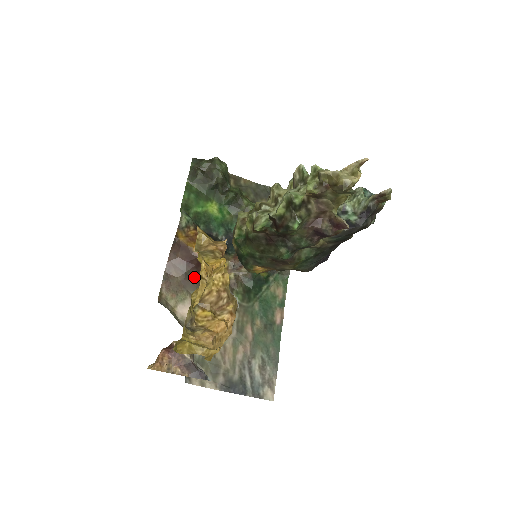
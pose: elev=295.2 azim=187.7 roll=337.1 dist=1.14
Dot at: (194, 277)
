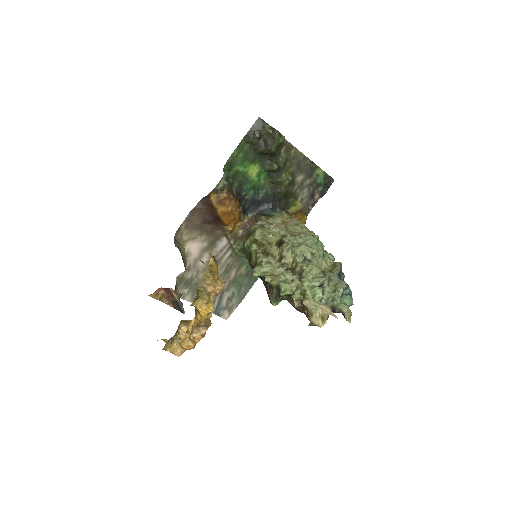
Dot at: (210, 224)
